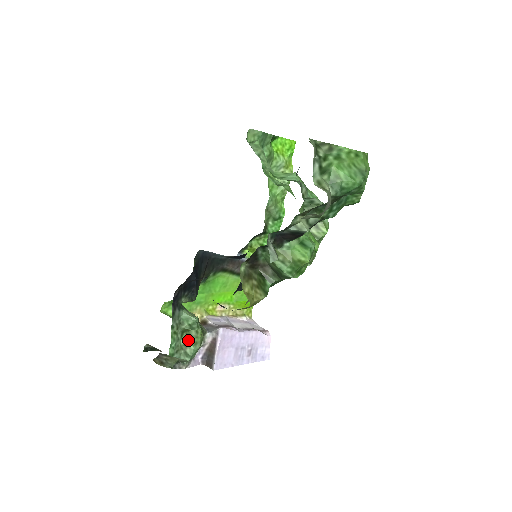
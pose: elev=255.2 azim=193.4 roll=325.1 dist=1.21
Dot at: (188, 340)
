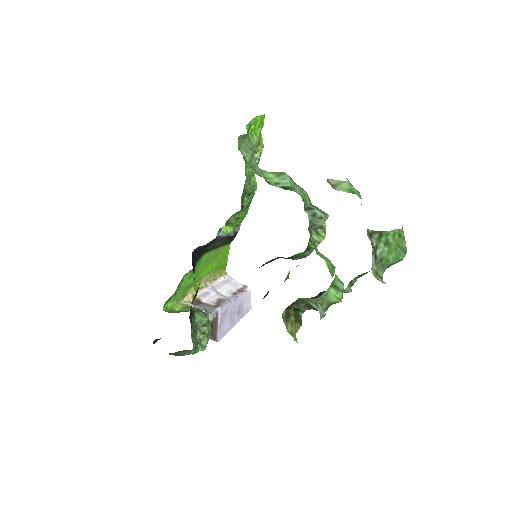
Dot at: (201, 334)
